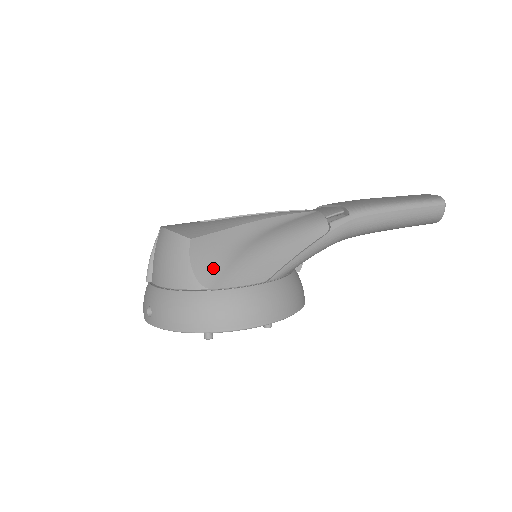
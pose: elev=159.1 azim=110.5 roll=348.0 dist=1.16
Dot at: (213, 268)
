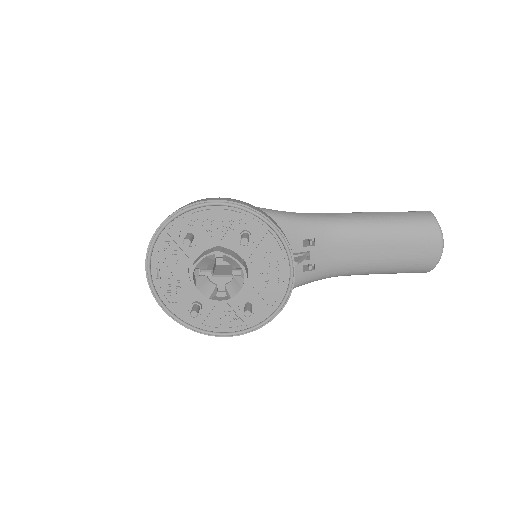
Dot at: occluded
